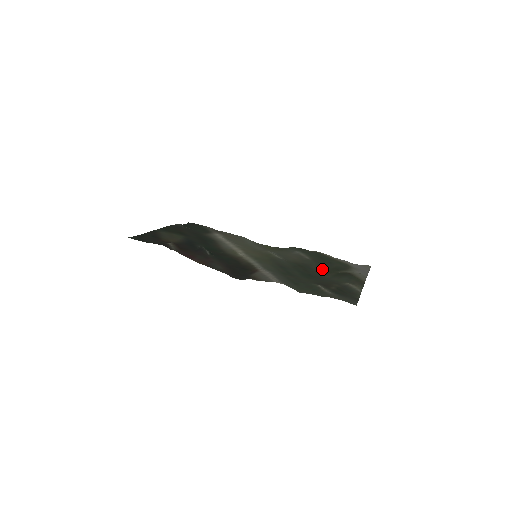
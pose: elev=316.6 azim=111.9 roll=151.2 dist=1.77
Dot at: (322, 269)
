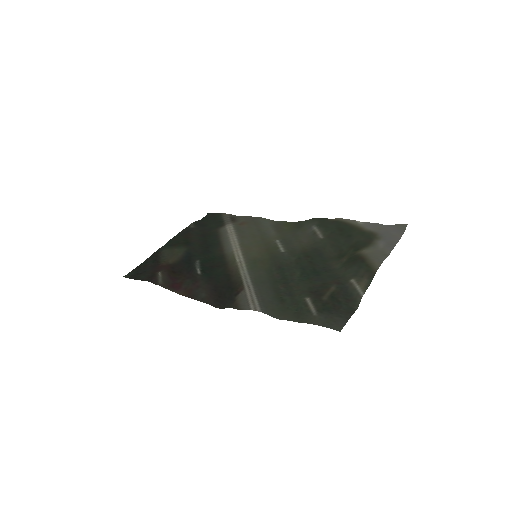
Dot at: (338, 250)
